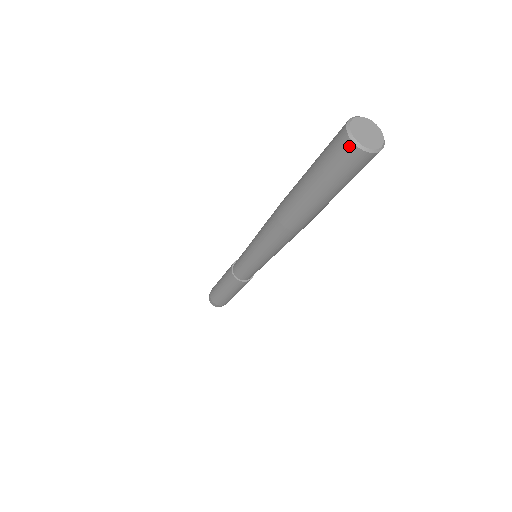
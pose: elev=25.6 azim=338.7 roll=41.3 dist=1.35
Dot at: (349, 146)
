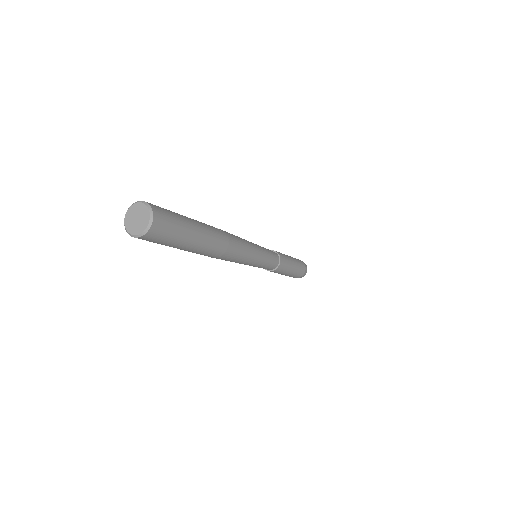
Dot at: occluded
